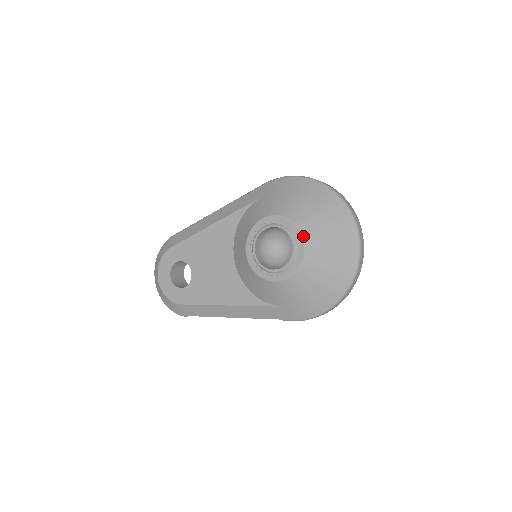
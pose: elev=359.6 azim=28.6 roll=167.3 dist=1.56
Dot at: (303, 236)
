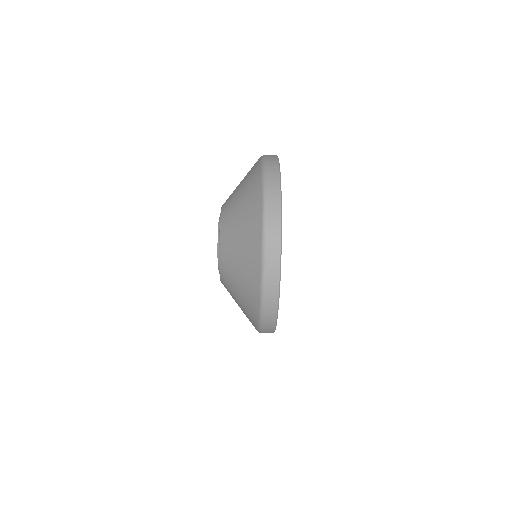
Dot at: (220, 226)
